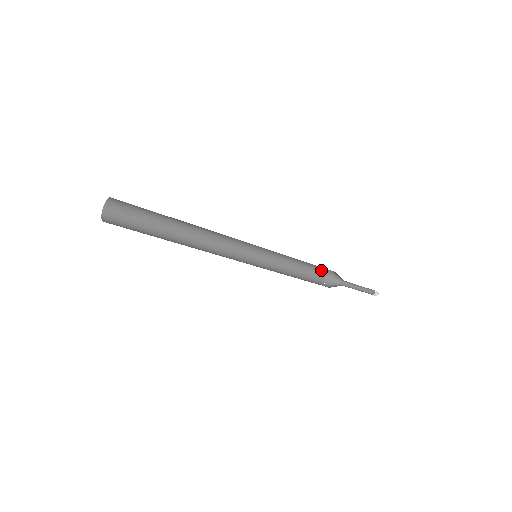
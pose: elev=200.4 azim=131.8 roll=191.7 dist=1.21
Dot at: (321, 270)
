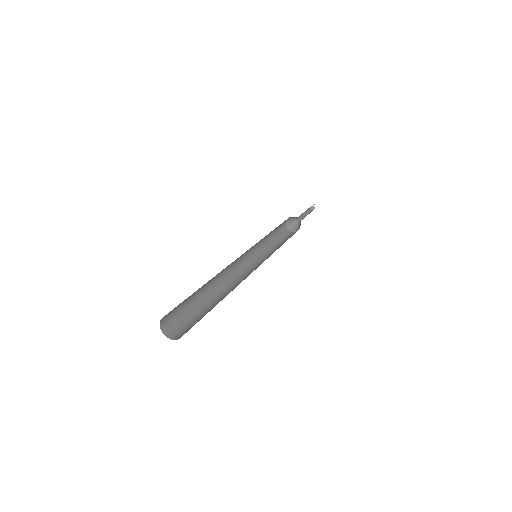
Dot at: occluded
